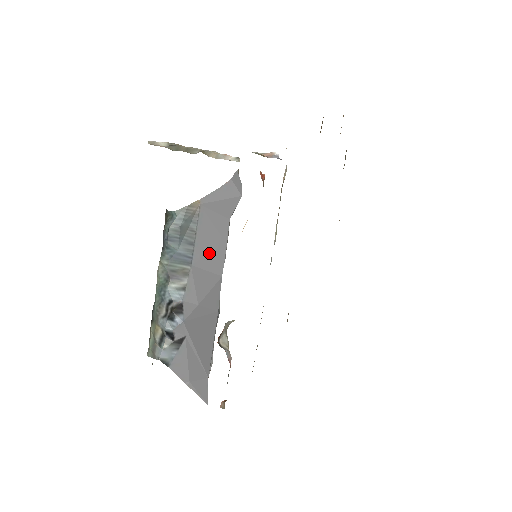
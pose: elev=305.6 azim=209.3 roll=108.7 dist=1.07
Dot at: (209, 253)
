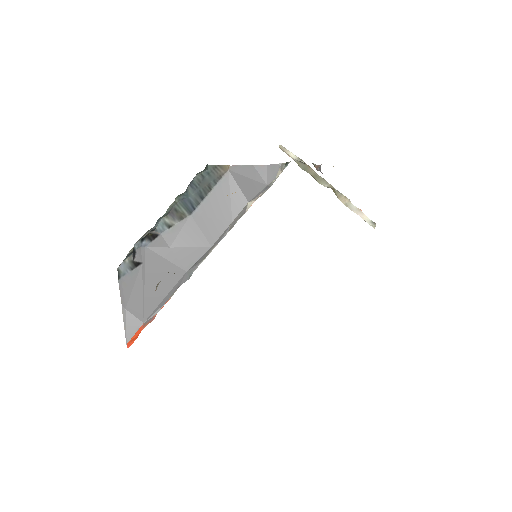
Dot at: (212, 217)
